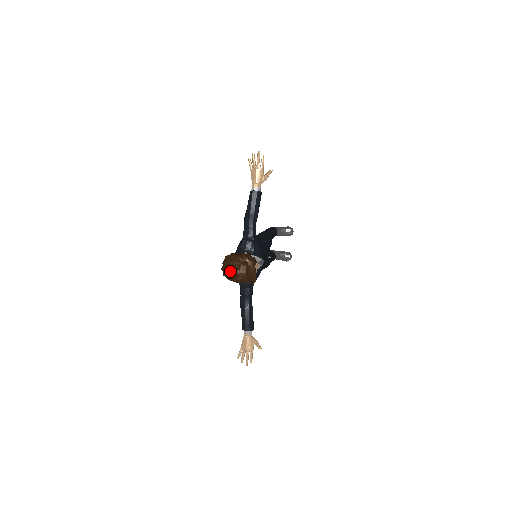
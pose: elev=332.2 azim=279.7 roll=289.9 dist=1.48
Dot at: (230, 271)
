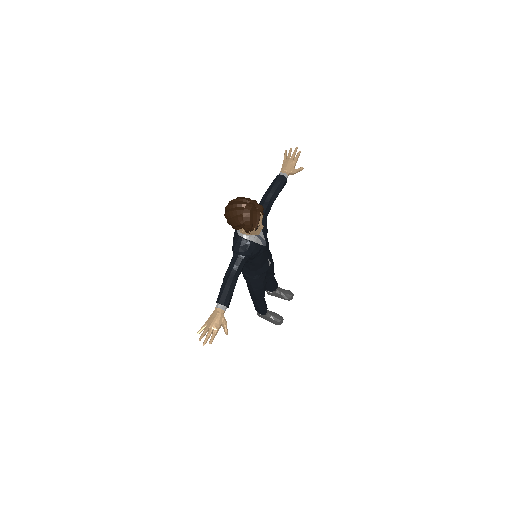
Dot at: (234, 206)
